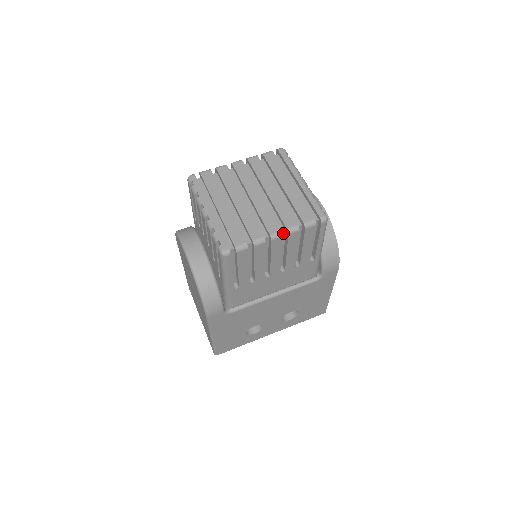
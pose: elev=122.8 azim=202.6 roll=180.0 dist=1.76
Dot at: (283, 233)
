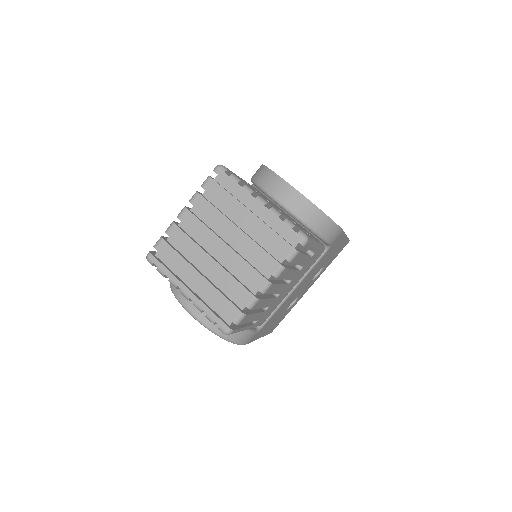
Dot at: (271, 276)
